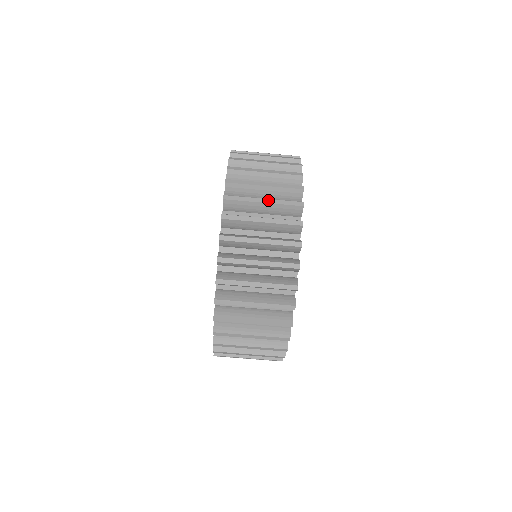
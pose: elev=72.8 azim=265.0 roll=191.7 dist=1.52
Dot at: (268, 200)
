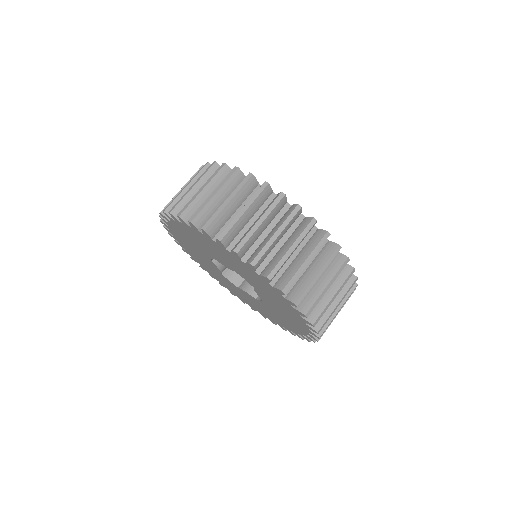
Dot at: (187, 184)
